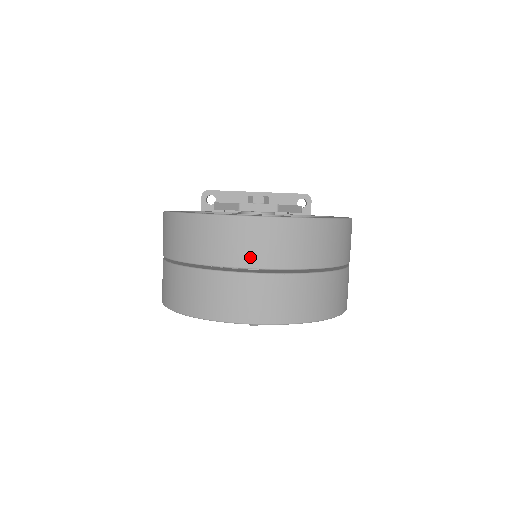
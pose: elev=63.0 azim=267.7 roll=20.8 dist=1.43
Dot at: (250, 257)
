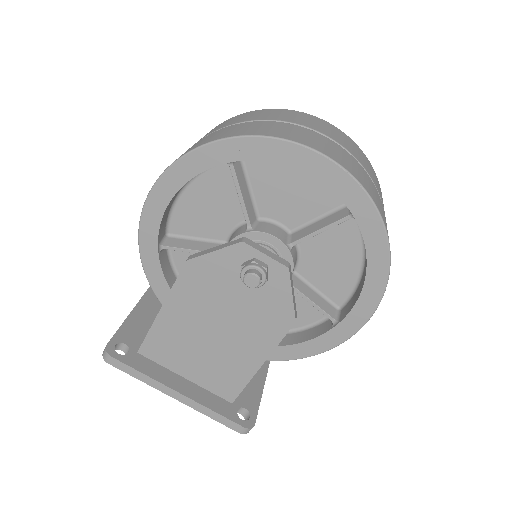
Dot at: (323, 130)
